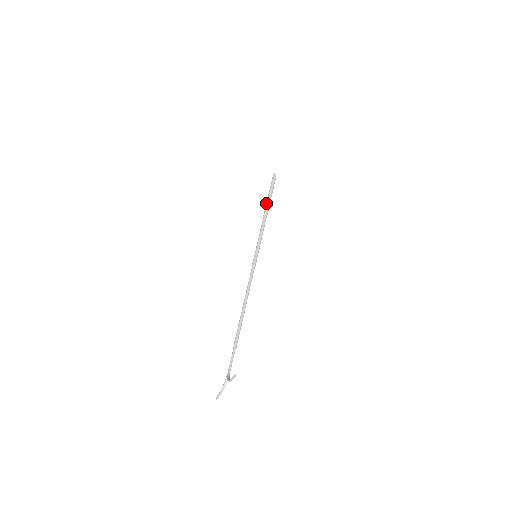
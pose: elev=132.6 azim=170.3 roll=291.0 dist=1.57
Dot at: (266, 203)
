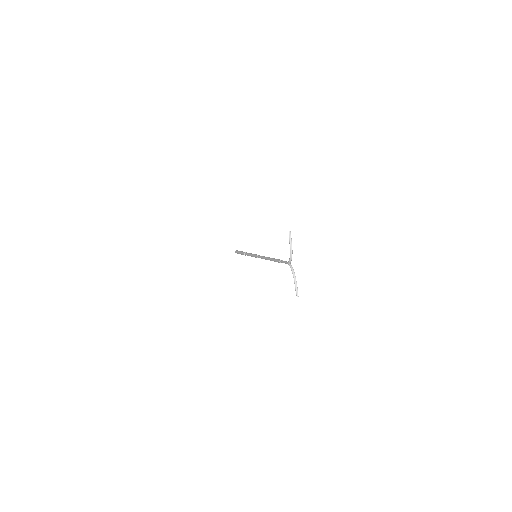
Dot at: (241, 253)
